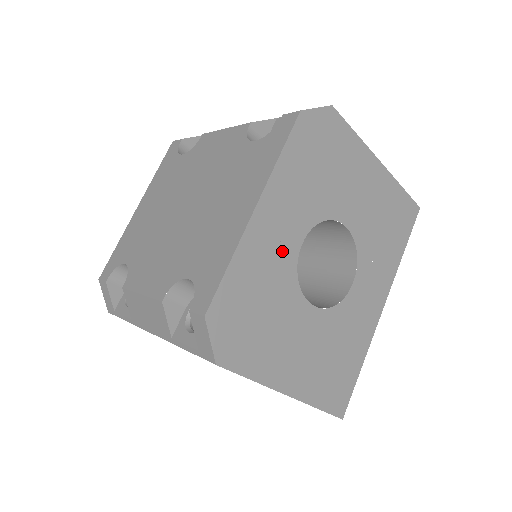
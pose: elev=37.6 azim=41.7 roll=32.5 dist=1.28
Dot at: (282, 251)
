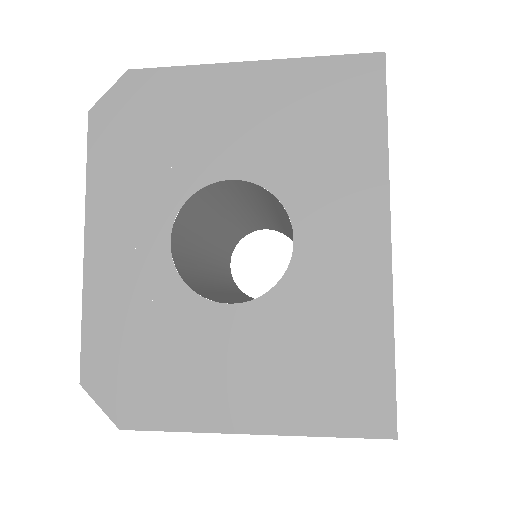
Dot at: (145, 267)
